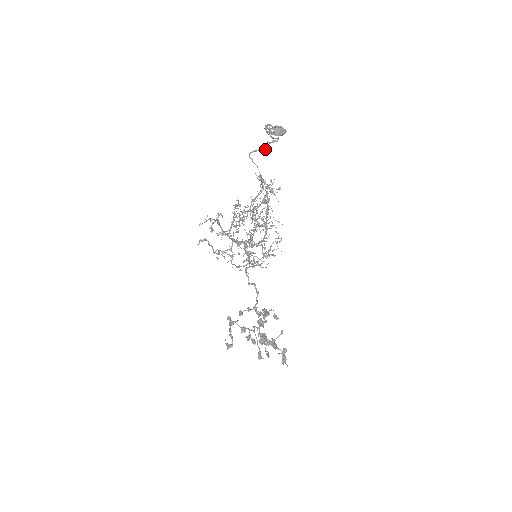
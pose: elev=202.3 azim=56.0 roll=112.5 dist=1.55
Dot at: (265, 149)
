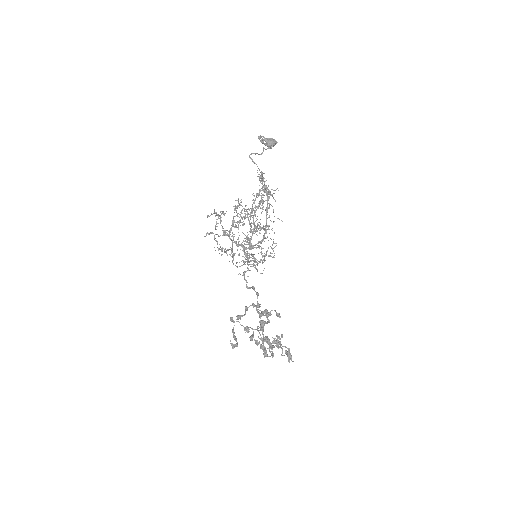
Dot at: (262, 153)
